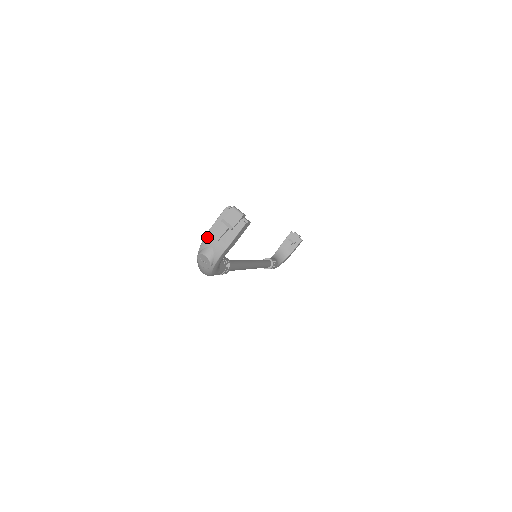
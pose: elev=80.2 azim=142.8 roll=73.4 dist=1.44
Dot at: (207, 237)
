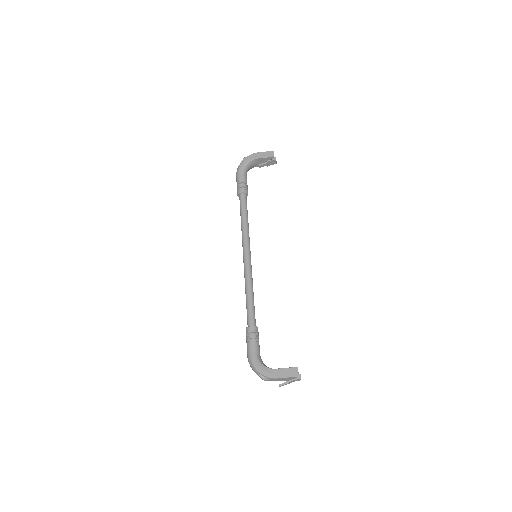
Dot at: (274, 379)
